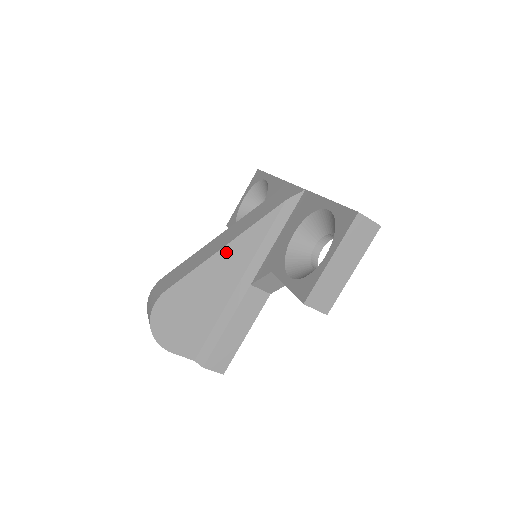
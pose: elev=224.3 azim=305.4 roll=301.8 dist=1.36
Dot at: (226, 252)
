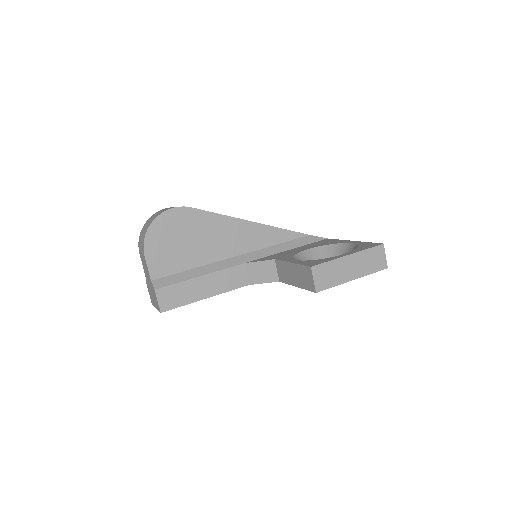
Dot at: (249, 226)
